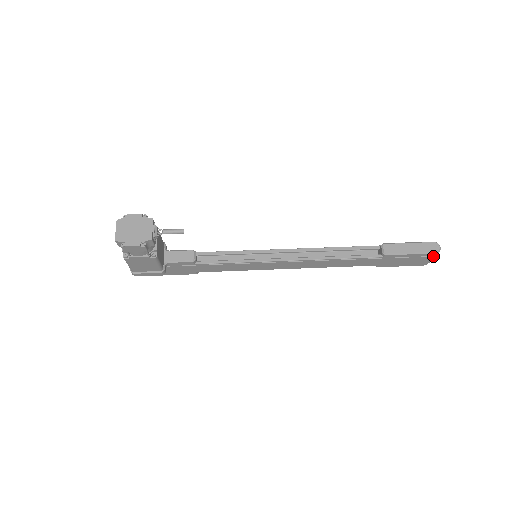
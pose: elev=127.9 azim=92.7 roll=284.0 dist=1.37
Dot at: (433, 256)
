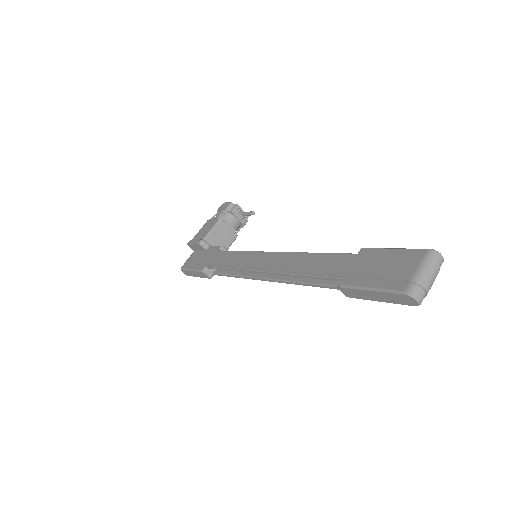
Dot at: (423, 257)
